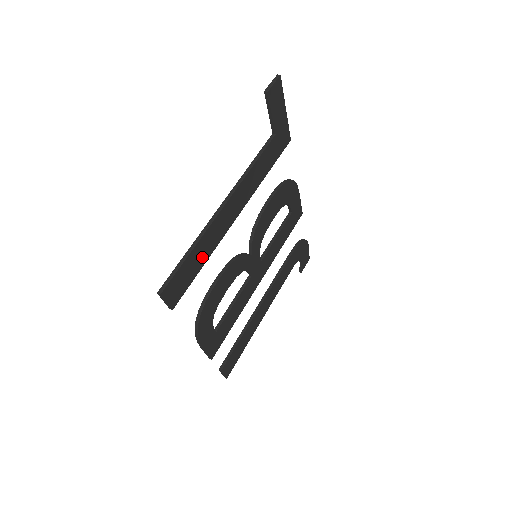
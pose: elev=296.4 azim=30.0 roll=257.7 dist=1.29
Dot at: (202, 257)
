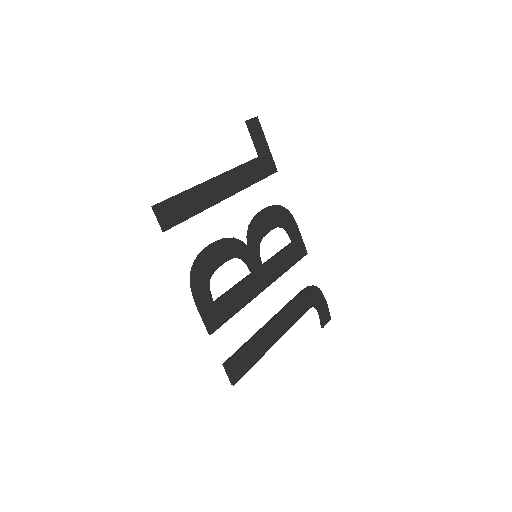
Dot at: (194, 206)
